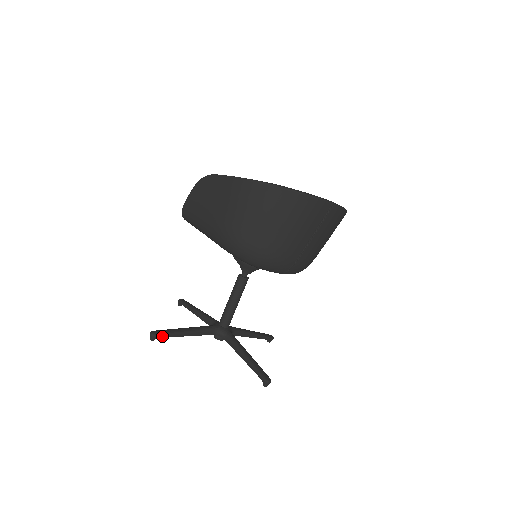
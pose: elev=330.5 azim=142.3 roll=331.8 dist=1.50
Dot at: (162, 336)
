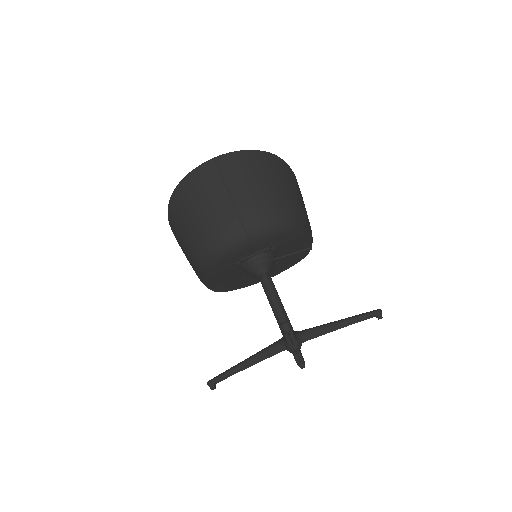
Dot at: (217, 379)
